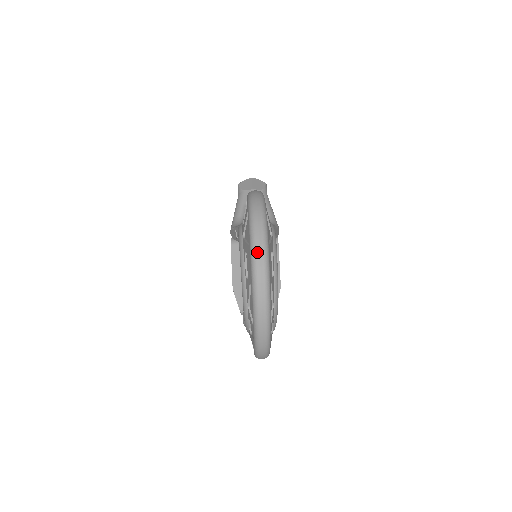
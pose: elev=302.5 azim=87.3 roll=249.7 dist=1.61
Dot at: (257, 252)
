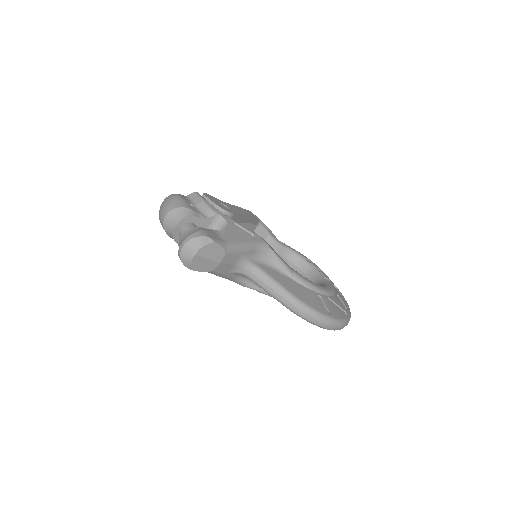
Dot at: occluded
